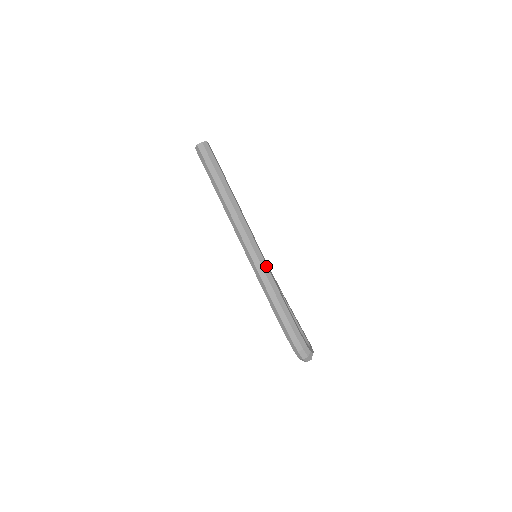
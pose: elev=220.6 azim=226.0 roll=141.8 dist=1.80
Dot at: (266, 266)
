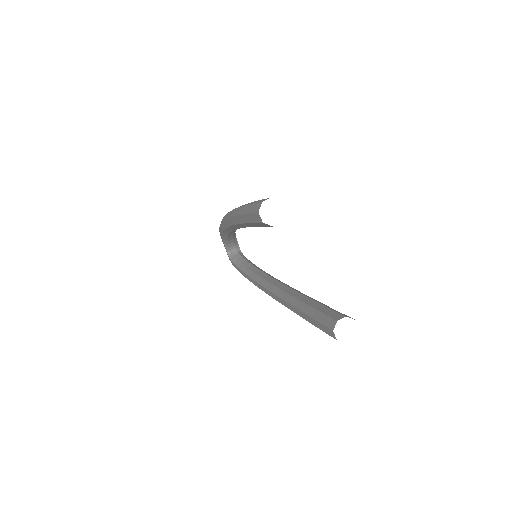
Dot at: occluded
